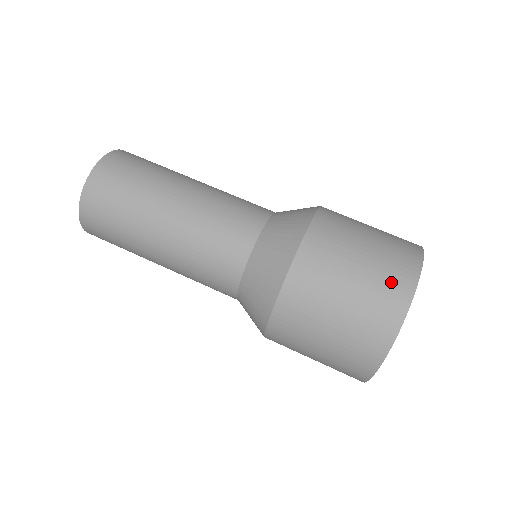
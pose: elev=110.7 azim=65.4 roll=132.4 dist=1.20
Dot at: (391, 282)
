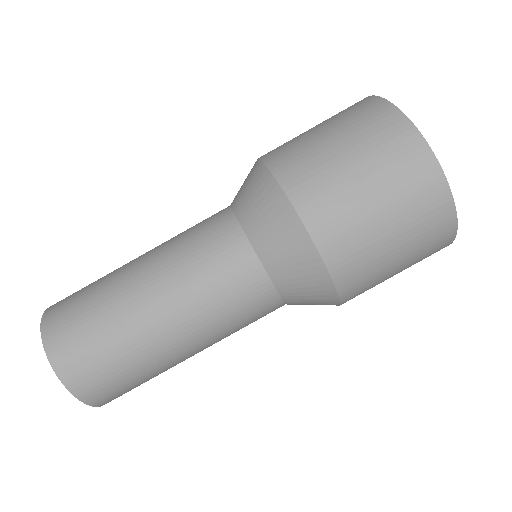
Dot at: (432, 233)
